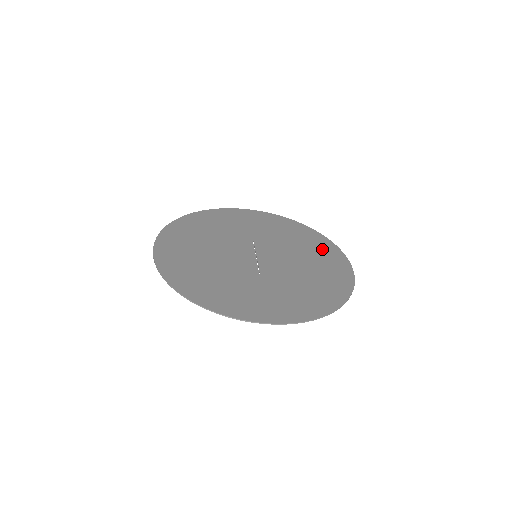
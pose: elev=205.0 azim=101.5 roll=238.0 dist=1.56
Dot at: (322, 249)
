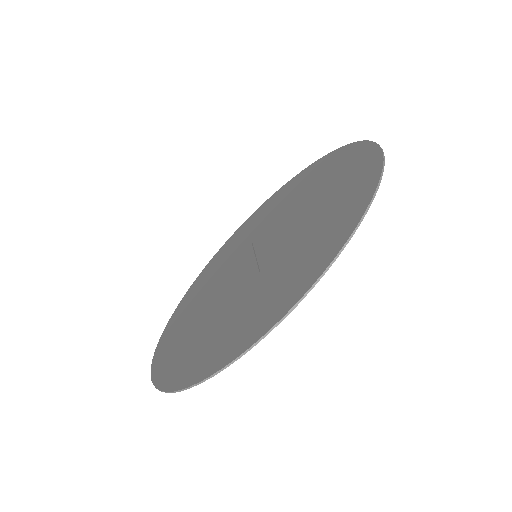
Dot at: (330, 167)
